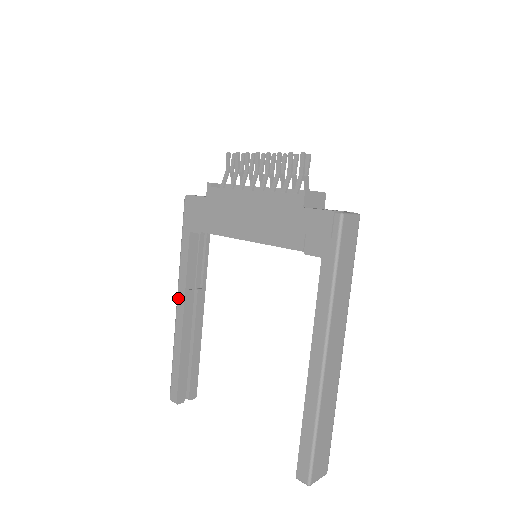
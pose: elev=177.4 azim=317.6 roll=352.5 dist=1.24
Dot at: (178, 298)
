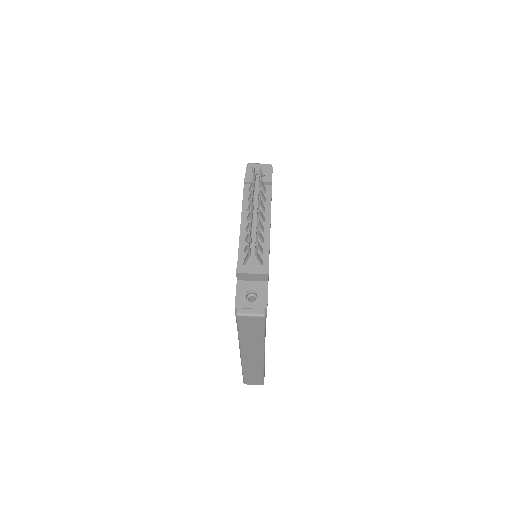
Dot at: occluded
